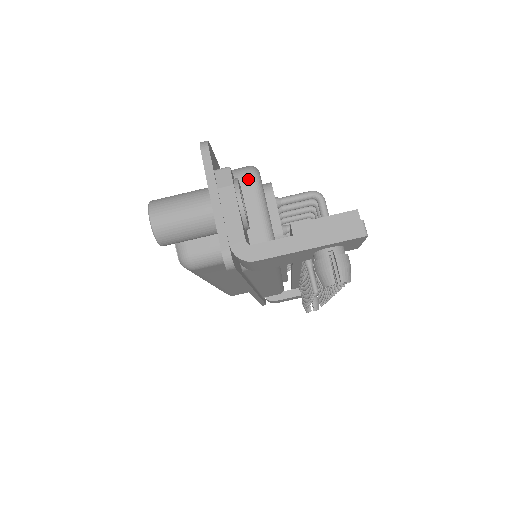
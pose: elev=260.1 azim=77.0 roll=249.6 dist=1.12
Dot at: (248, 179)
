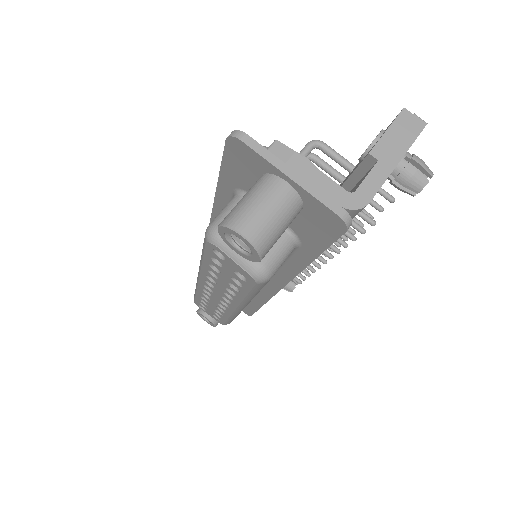
Dot at: occluded
